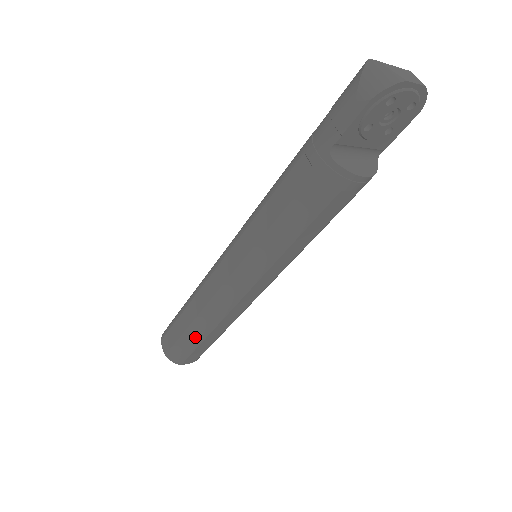
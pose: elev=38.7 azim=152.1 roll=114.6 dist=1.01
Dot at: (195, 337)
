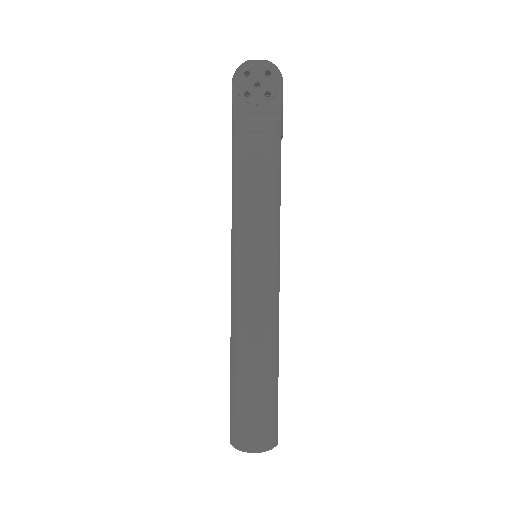
Dot at: (236, 380)
